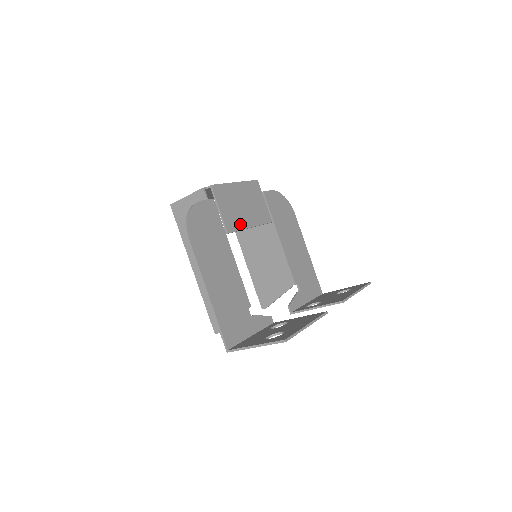
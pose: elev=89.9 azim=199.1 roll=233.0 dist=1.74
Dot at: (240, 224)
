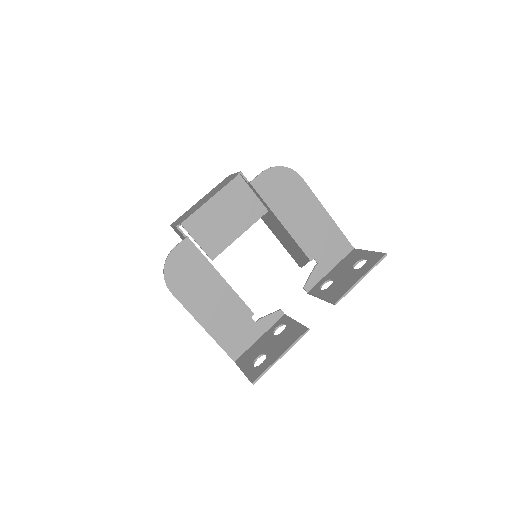
Dot at: (225, 241)
